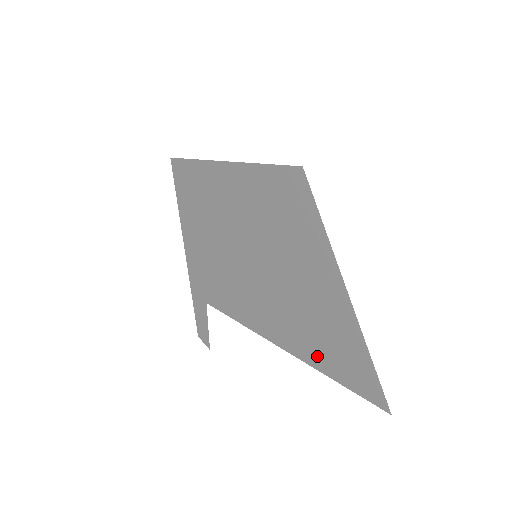
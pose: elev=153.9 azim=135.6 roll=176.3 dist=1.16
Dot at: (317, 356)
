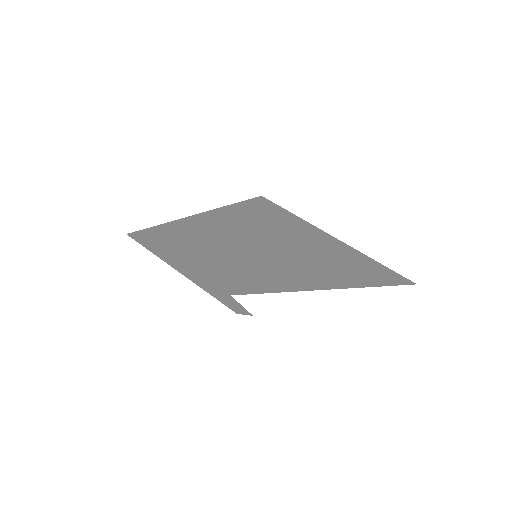
Dot at: (344, 282)
